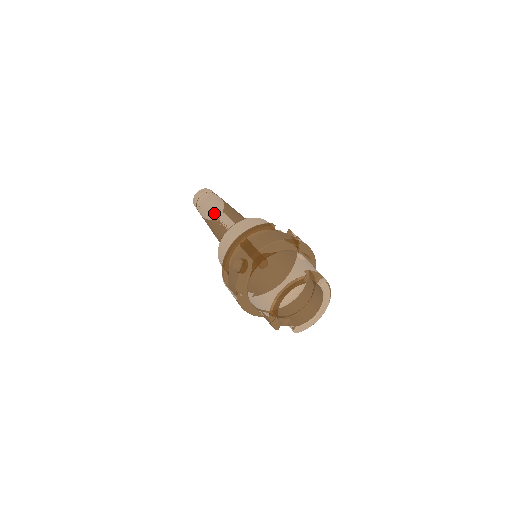
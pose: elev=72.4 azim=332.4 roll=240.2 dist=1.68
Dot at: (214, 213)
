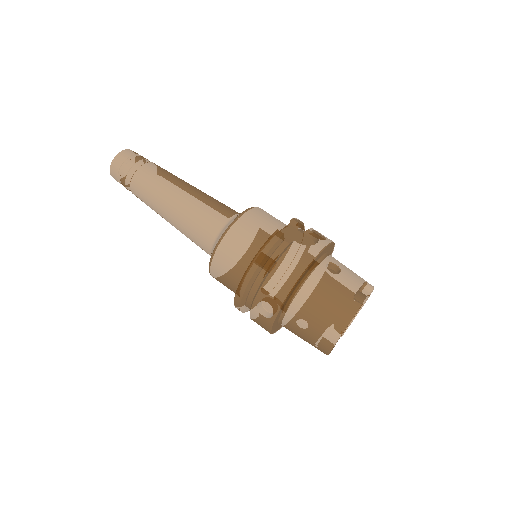
Dot at: (166, 205)
